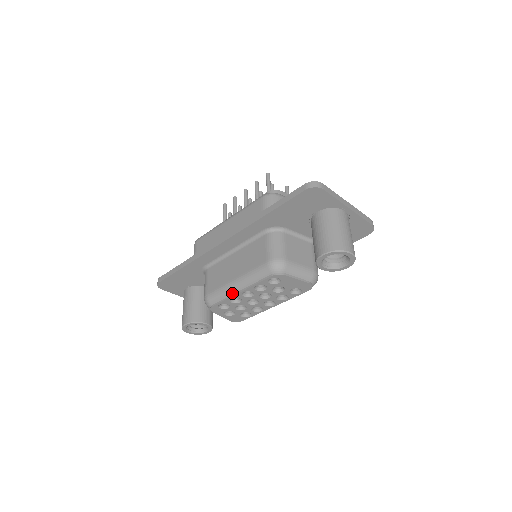
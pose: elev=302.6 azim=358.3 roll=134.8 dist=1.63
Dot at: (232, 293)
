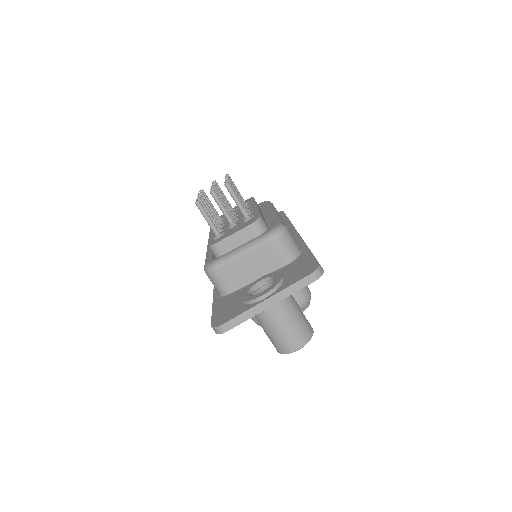
Dot at: occluded
